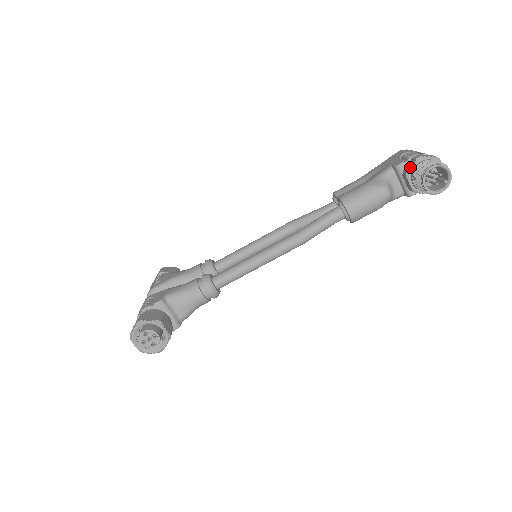
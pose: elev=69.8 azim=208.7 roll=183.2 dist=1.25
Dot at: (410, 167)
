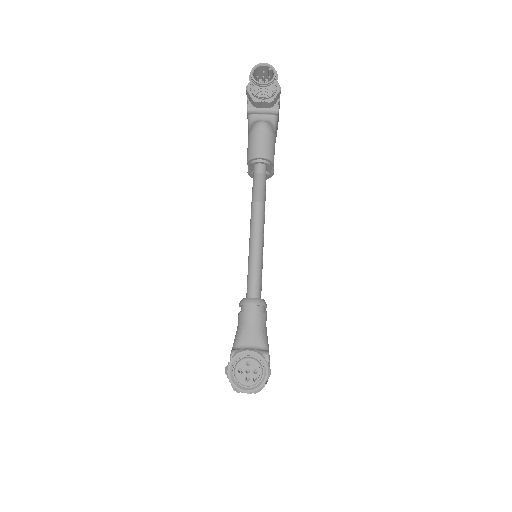
Dot at: (250, 97)
